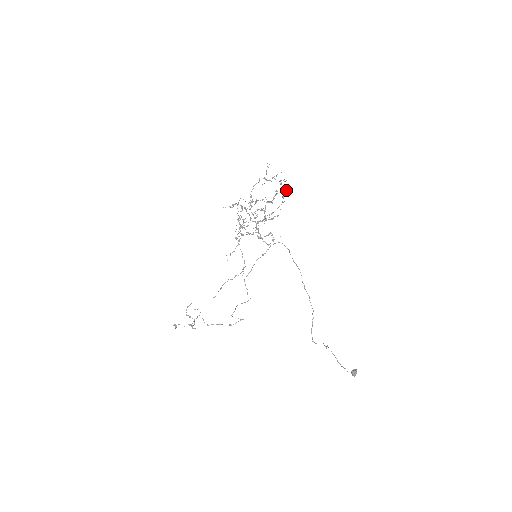
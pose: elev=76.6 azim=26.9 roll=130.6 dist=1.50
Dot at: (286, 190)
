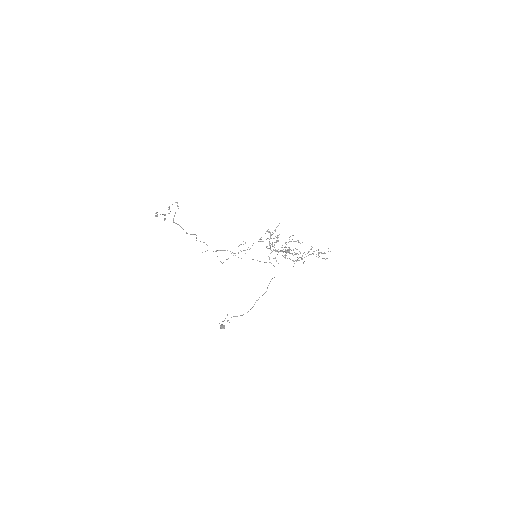
Dot at: (316, 254)
